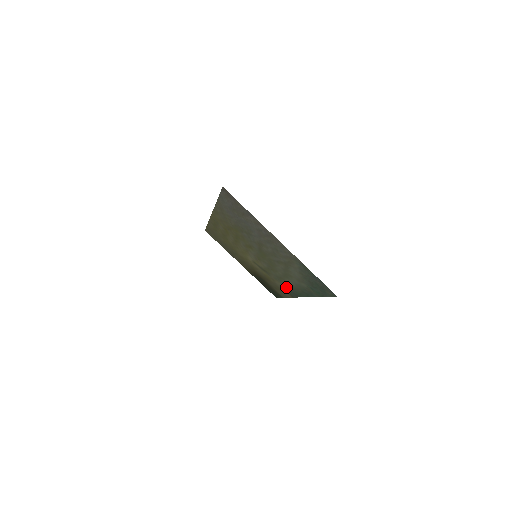
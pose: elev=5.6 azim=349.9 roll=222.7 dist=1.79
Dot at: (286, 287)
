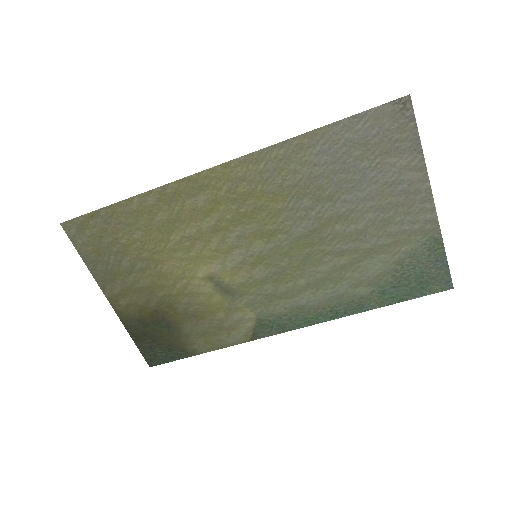
Dot at: (267, 317)
